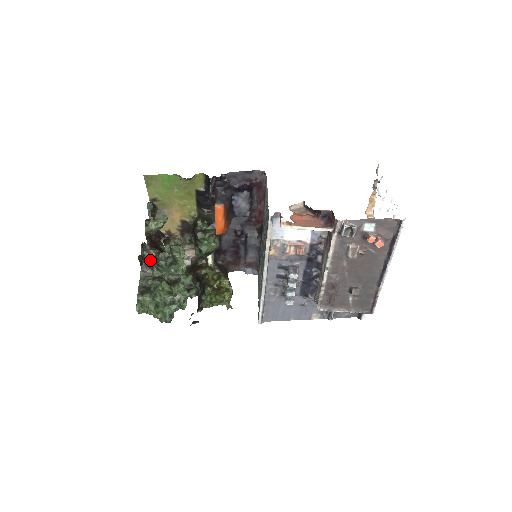
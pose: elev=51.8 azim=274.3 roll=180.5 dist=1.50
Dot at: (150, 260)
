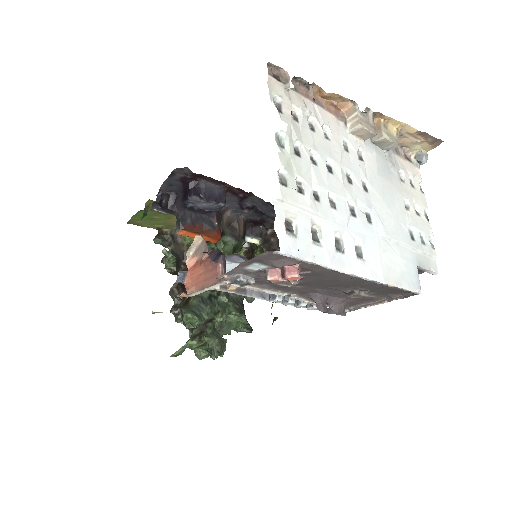
Dot at: occluded
